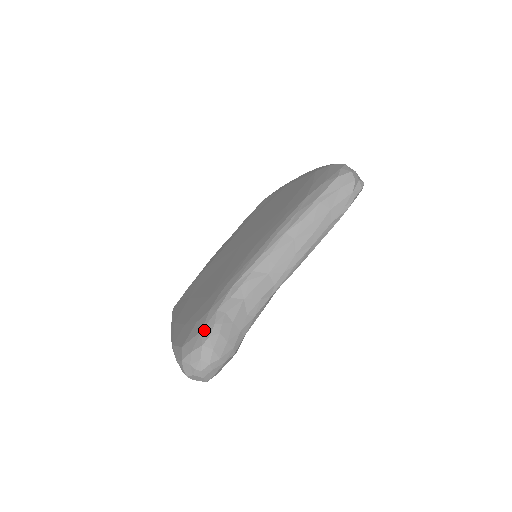
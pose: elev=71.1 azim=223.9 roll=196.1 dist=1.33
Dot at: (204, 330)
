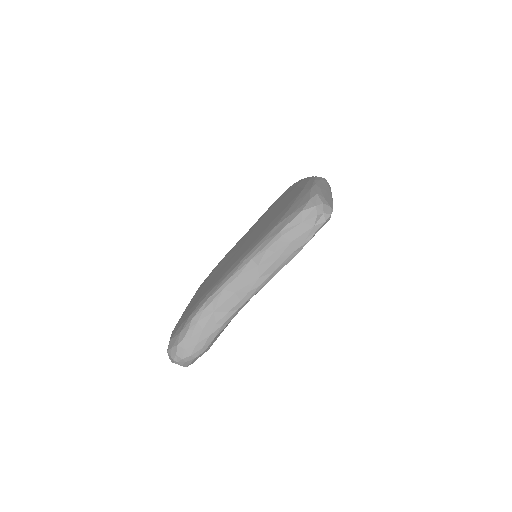
Dot at: (181, 333)
